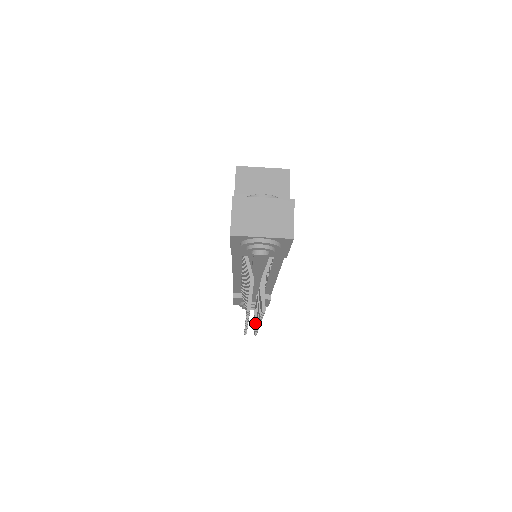
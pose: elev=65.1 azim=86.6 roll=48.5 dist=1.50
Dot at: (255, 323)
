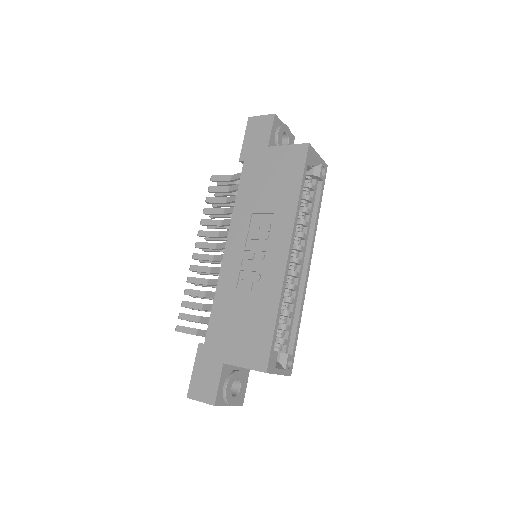
Dot at: occluded
